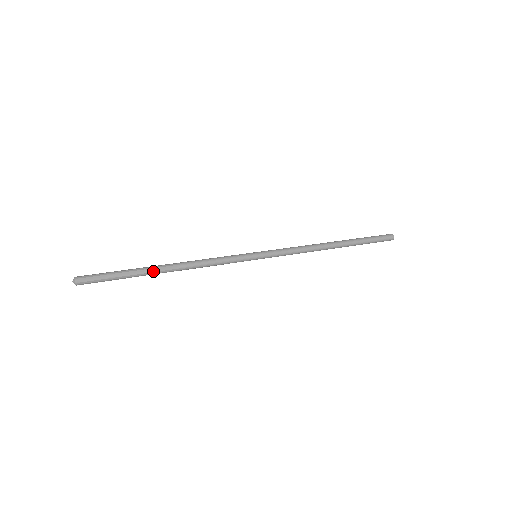
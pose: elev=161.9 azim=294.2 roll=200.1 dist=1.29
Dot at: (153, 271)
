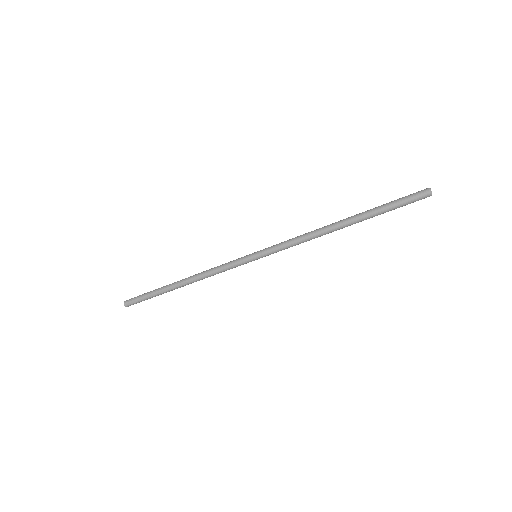
Dot at: (171, 286)
